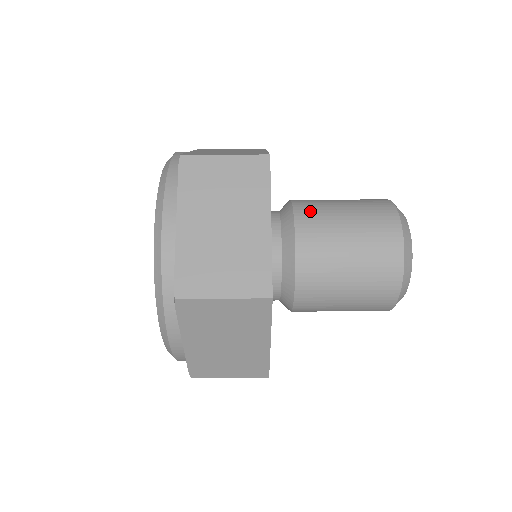
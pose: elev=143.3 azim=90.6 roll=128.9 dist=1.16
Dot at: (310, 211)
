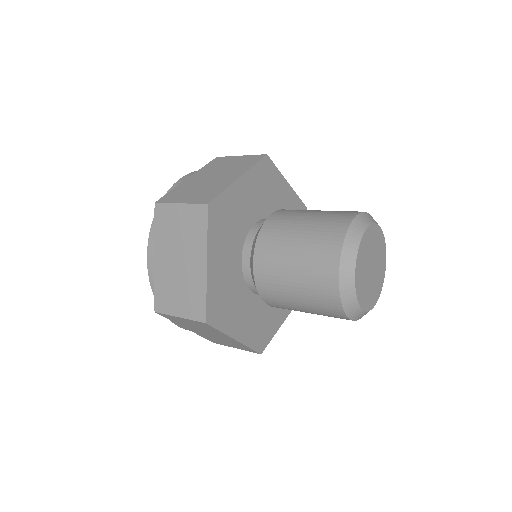
Dot at: (271, 234)
